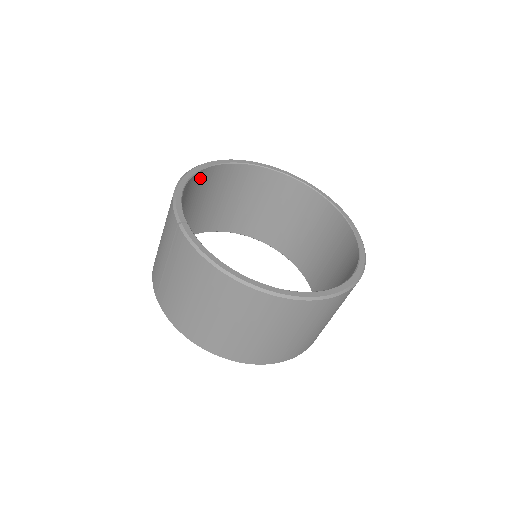
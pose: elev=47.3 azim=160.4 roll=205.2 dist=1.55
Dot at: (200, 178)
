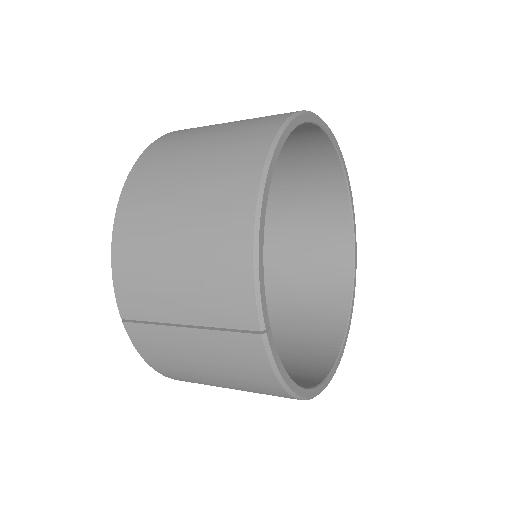
Dot at: occluded
